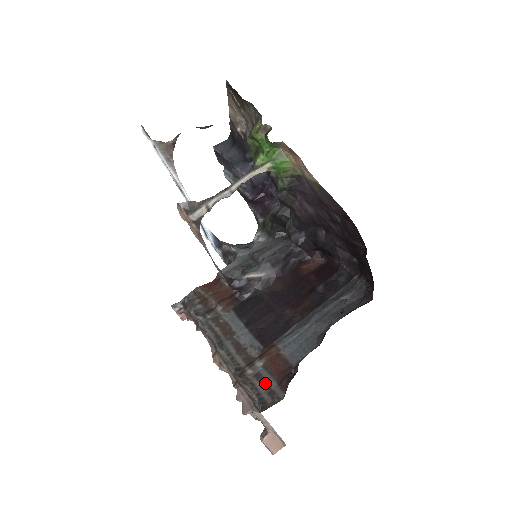
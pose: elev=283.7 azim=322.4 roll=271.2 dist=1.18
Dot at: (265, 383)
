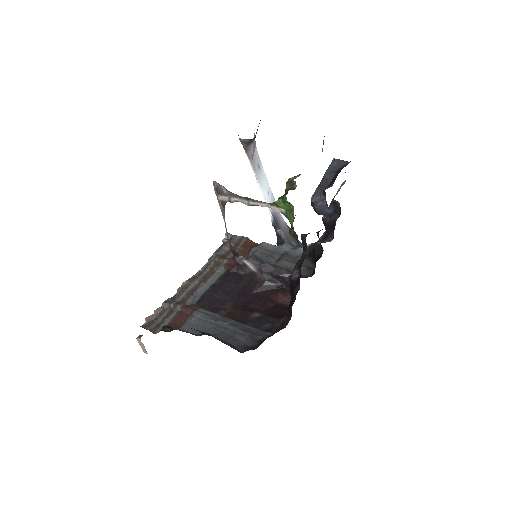
Dot at: (165, 319)
